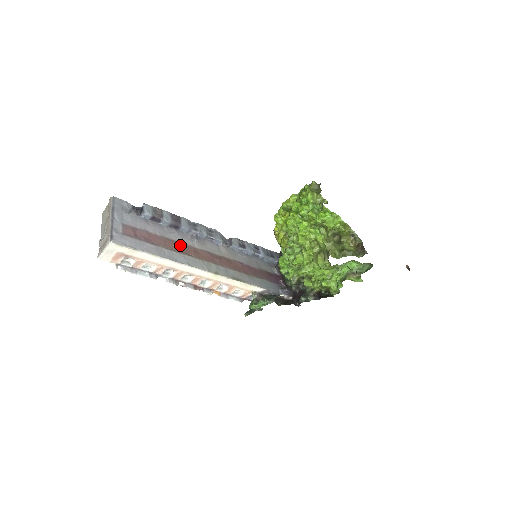
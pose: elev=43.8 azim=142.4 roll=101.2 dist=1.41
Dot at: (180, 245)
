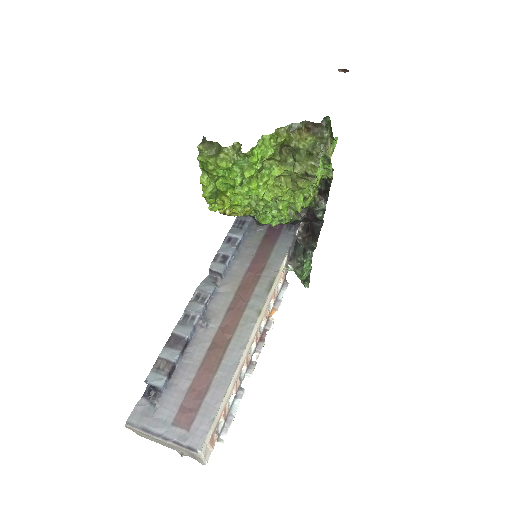
Dot at: (213, 349)
